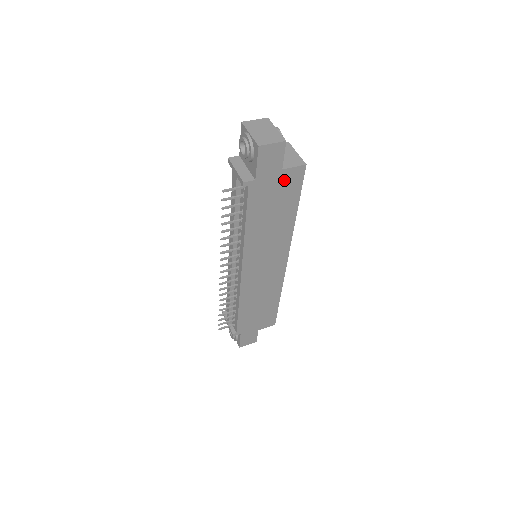
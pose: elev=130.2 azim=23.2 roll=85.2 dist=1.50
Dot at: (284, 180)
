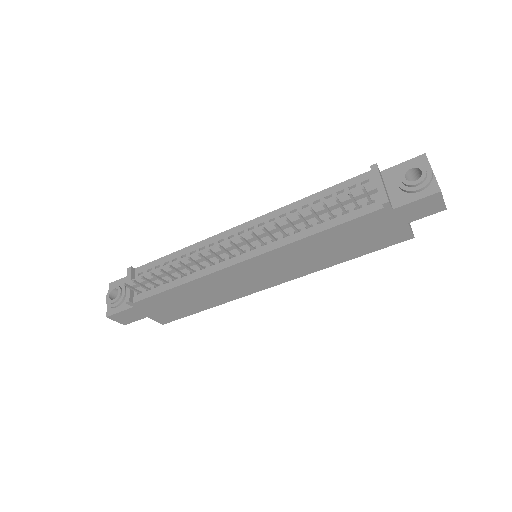
Dot at: (393, 231)
